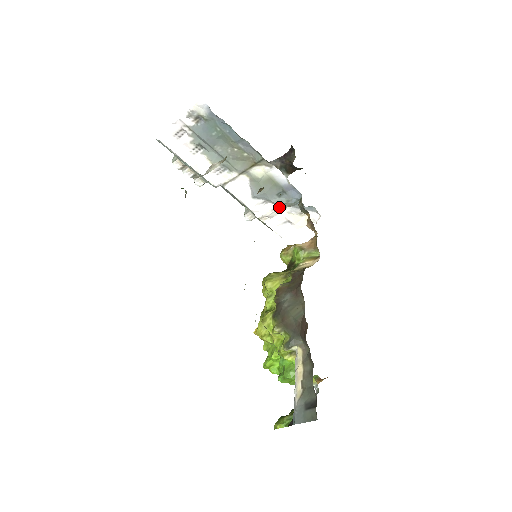
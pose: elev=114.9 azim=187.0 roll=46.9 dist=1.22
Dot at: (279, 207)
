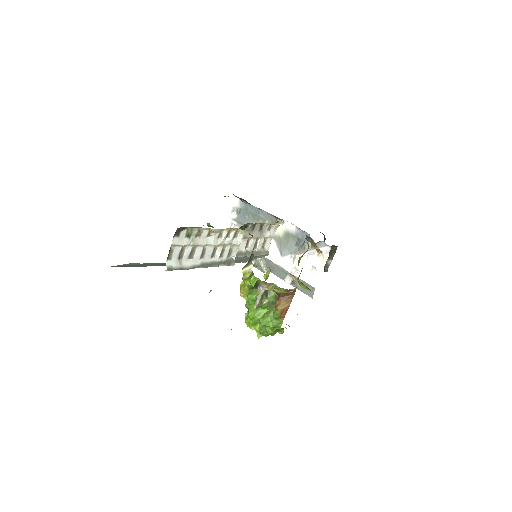
Dot at: (300, 254)
